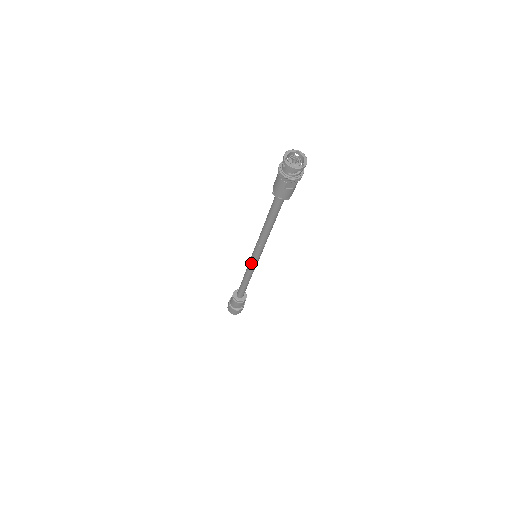
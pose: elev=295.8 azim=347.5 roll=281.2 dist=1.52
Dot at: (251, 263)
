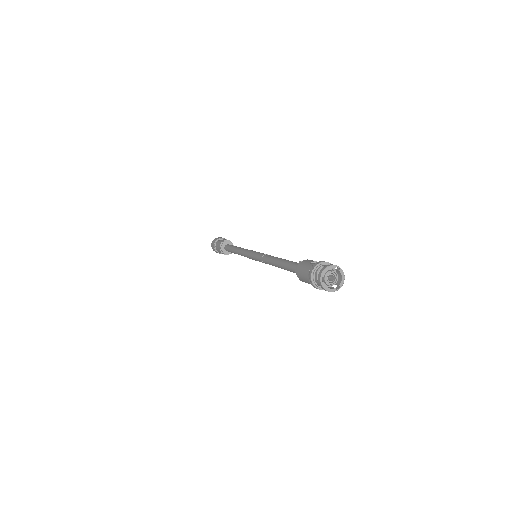
Dot at: (249, 257)
